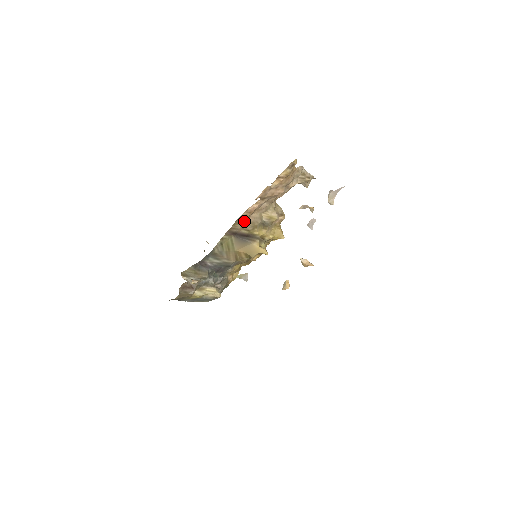
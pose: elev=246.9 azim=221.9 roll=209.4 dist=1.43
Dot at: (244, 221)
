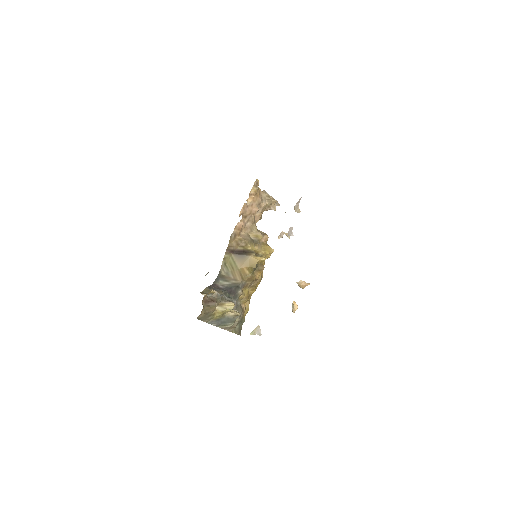
Dot at: (237, 238)
